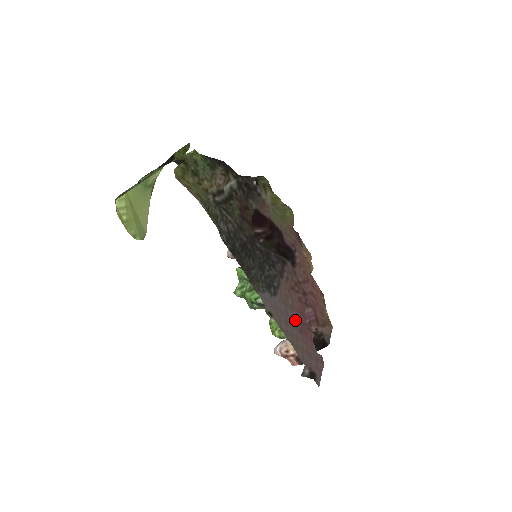
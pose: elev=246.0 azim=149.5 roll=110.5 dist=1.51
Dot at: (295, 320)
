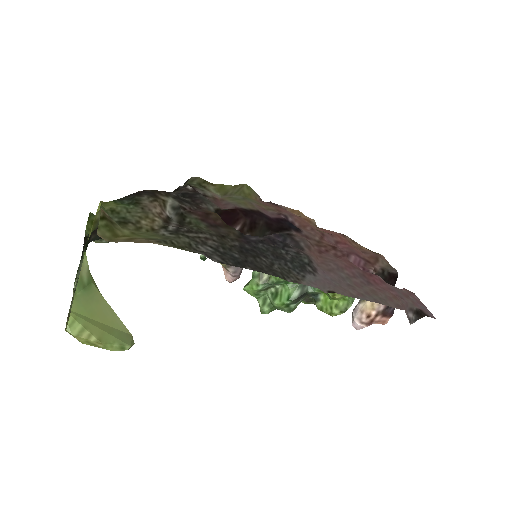
Dot at: (354, 278)
